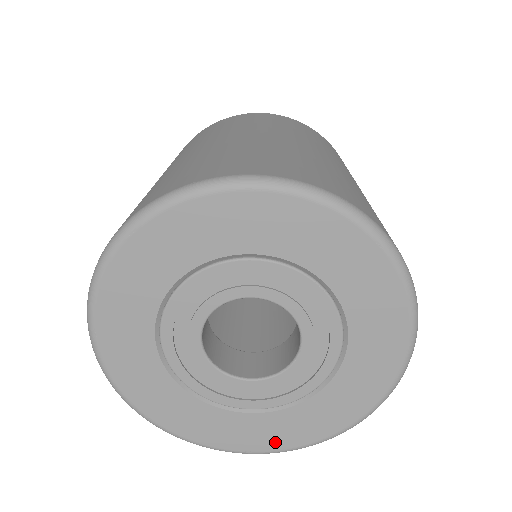
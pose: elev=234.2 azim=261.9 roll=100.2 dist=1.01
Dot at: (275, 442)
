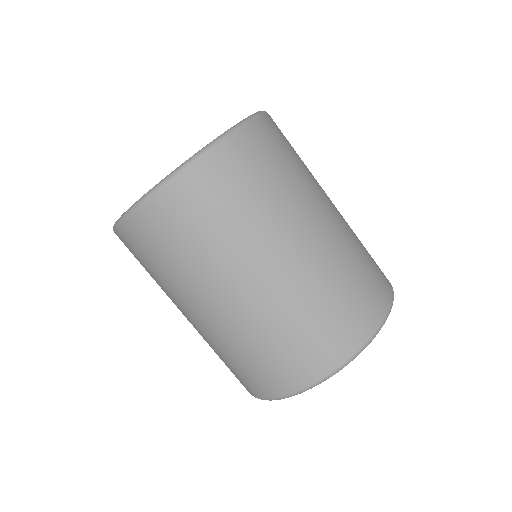
Dot at: occluded
